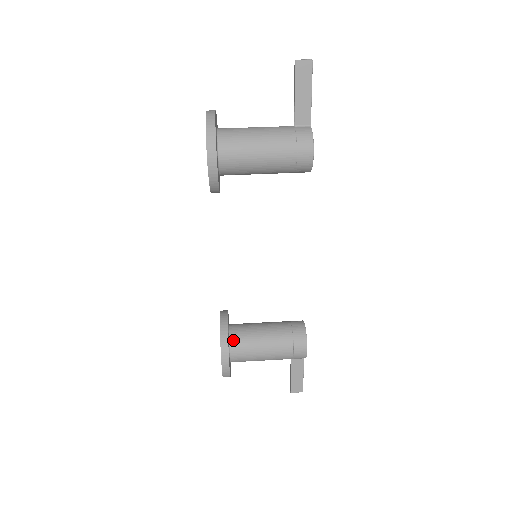
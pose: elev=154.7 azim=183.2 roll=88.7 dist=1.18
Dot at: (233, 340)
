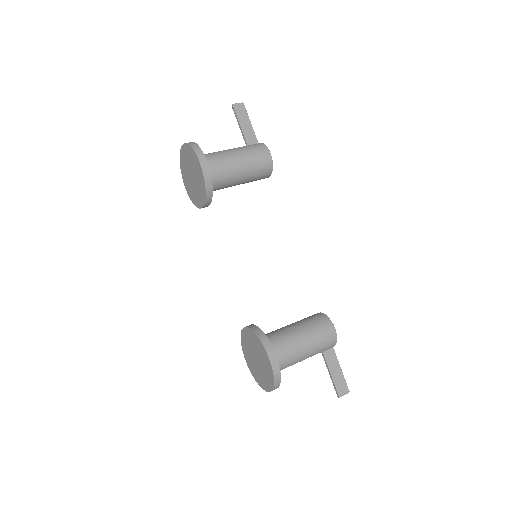
Dot at: occluded
